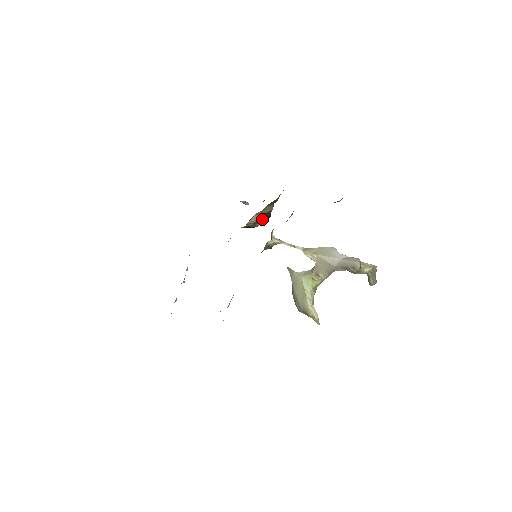
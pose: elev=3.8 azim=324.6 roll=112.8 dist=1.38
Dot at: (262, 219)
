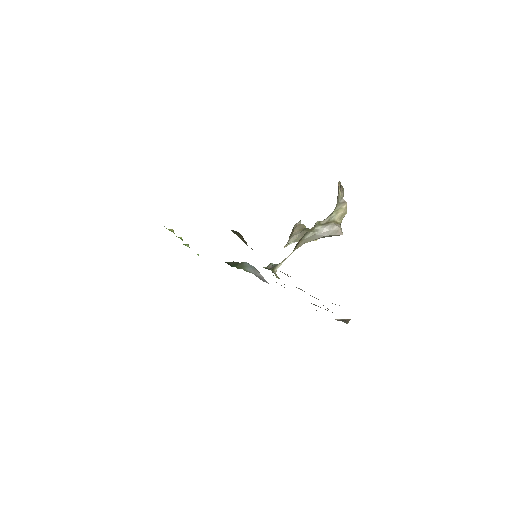
Dot at: occluded
